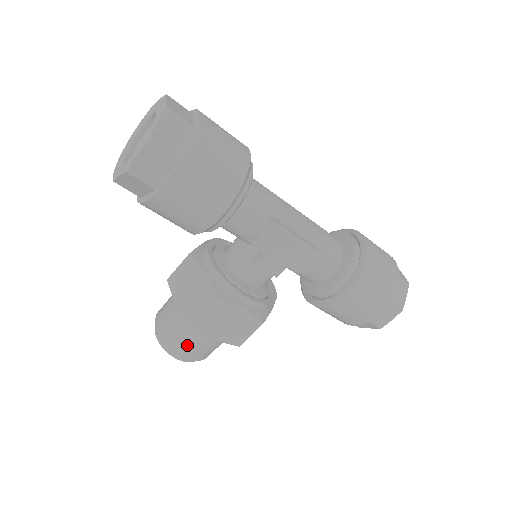
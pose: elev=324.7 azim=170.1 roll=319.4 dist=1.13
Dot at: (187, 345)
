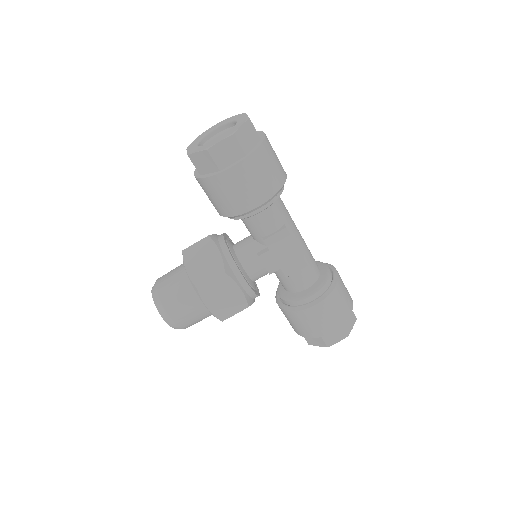
Dot at: (180, 308)
